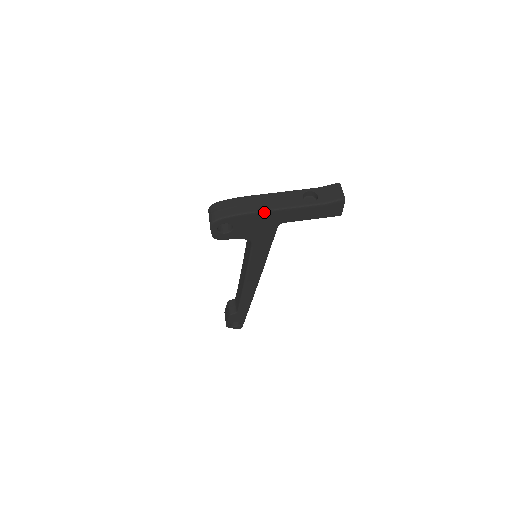
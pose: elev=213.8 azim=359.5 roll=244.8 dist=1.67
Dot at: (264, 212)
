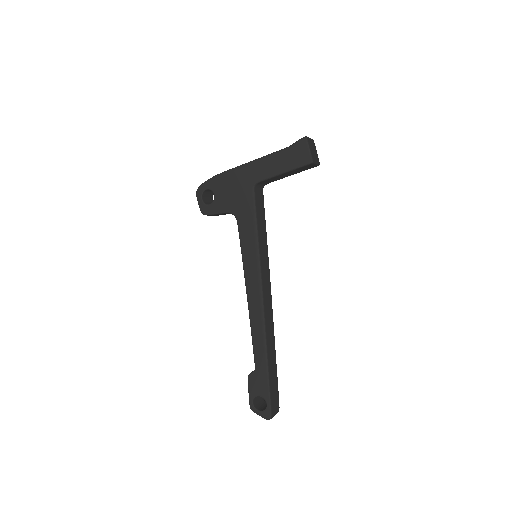
Dot at: (235, 169)
